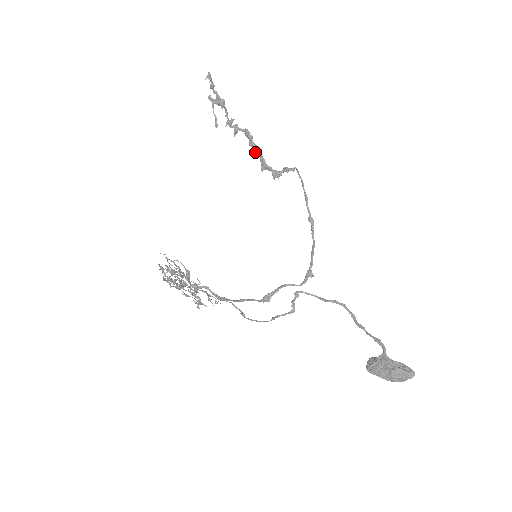
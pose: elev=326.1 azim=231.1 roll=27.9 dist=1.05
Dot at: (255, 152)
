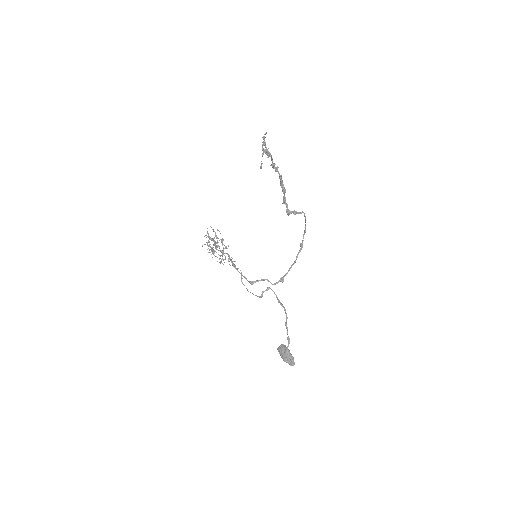
Dot at: (282, 191)
